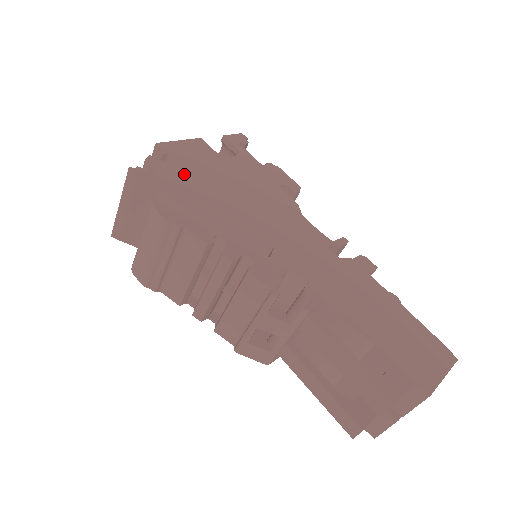
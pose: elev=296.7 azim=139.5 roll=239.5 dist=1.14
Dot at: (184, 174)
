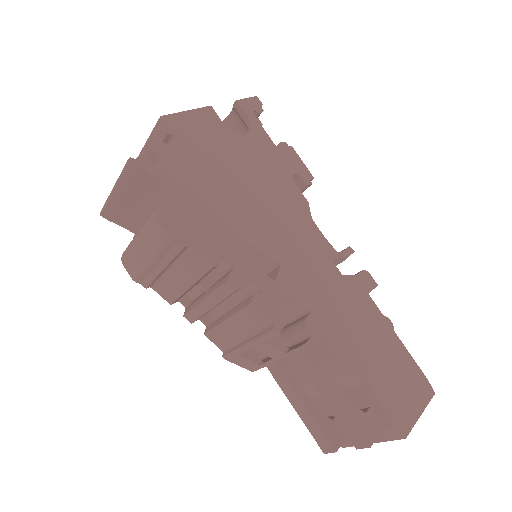
Dot at: (191, 165)
